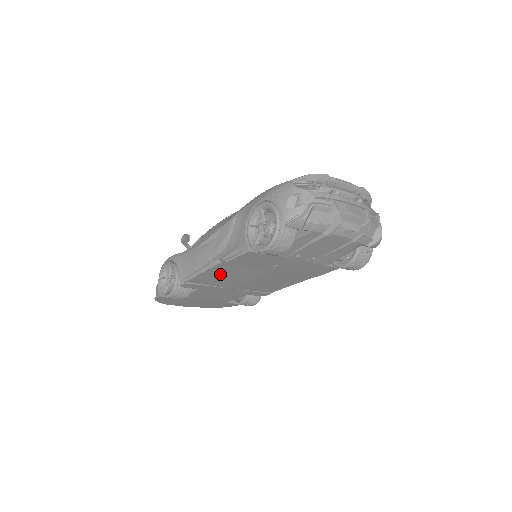
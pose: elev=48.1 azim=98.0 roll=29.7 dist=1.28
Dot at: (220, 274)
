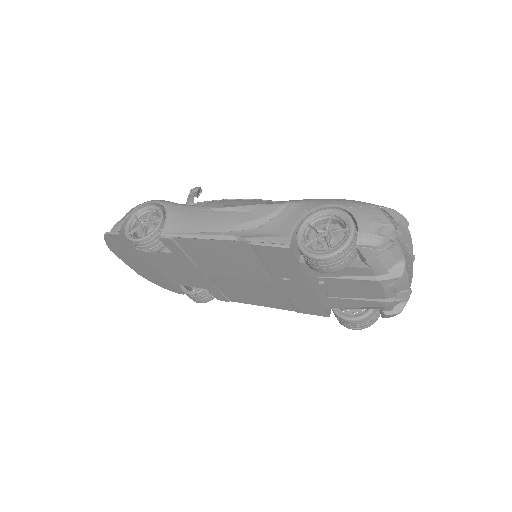
Dot at: (219, 252)
